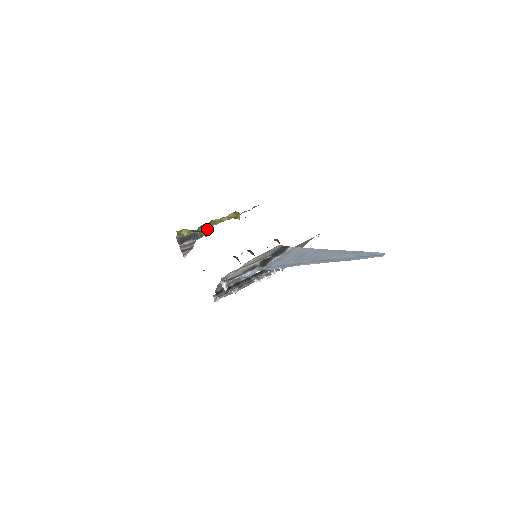
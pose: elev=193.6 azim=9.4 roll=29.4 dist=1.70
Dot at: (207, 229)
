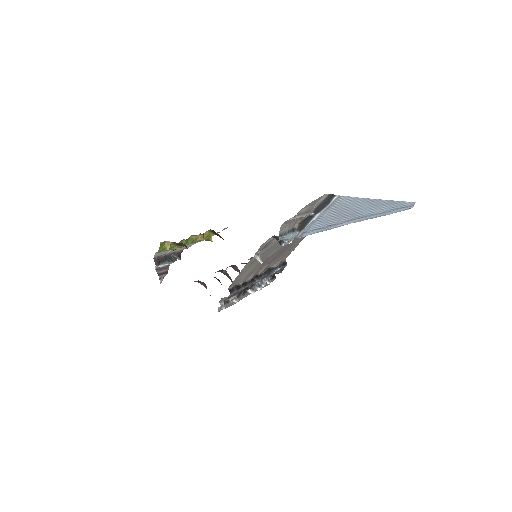
Dot at: (180, 252)
